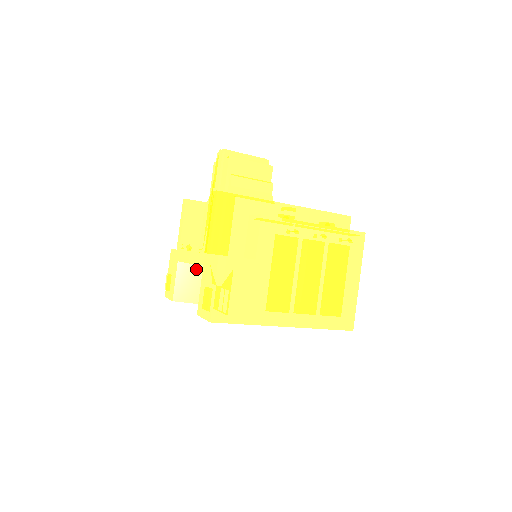
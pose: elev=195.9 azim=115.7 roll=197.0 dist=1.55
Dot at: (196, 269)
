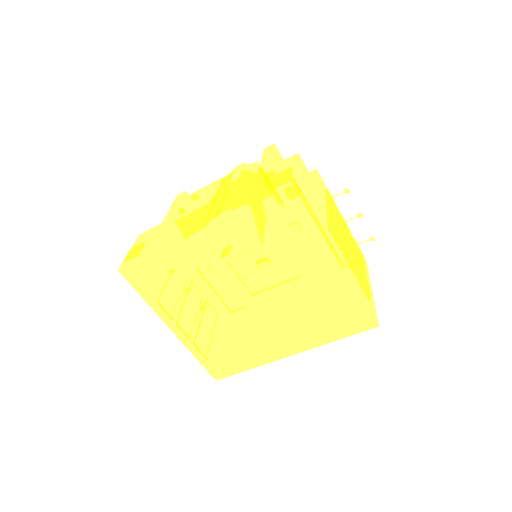
Dot at: (185, 243)
